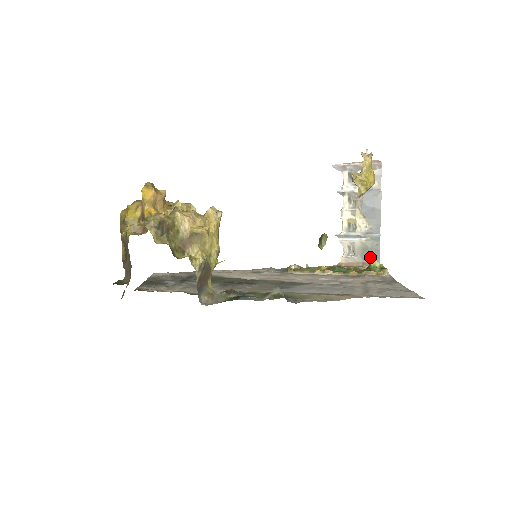
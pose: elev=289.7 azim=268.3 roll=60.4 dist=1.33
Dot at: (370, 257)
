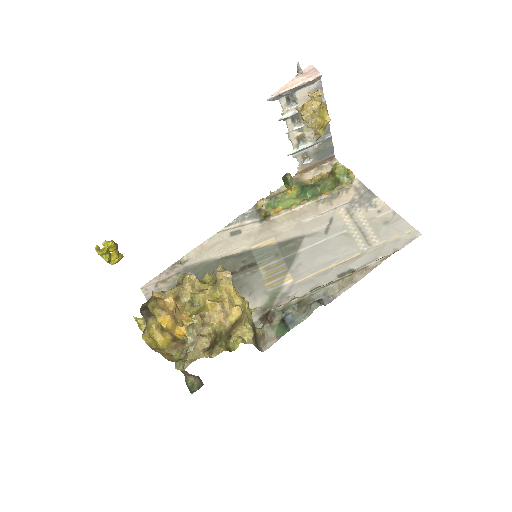
Dot at: (325, 155)
